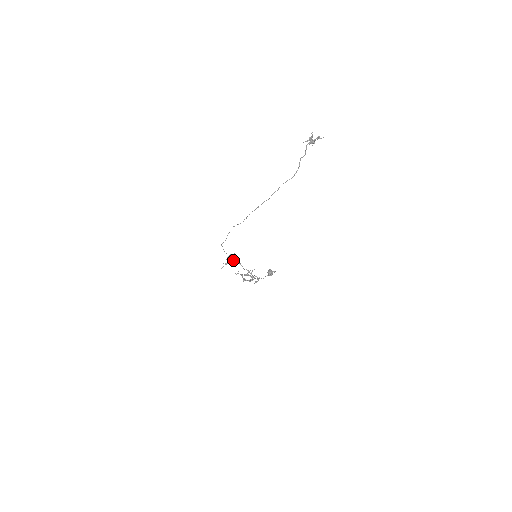
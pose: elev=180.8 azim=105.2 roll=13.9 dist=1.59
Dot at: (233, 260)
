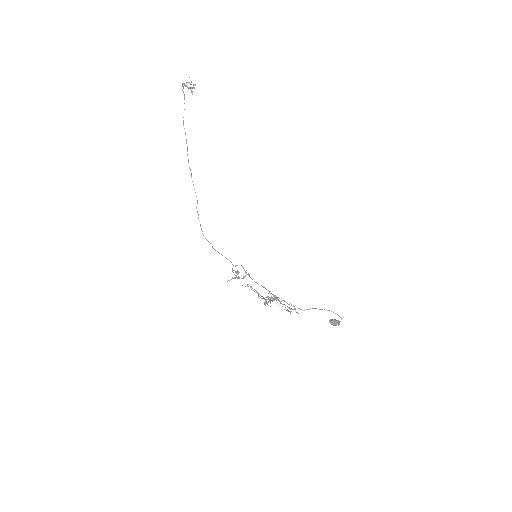
Dot at: occluded
